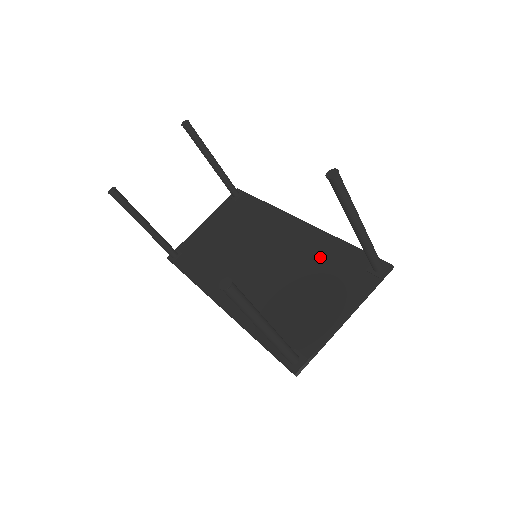
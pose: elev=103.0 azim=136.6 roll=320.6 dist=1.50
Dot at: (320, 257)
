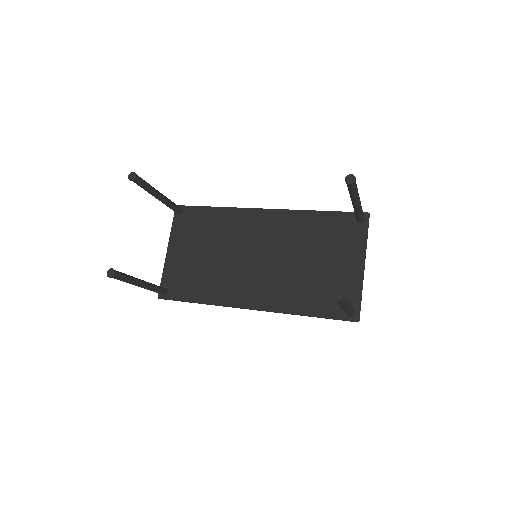
Dot at: (309, 231)
